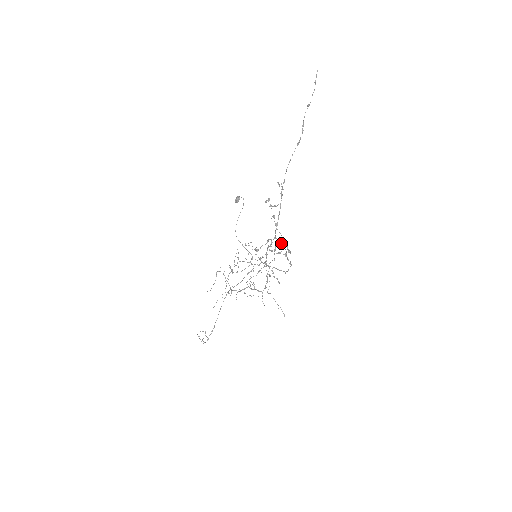
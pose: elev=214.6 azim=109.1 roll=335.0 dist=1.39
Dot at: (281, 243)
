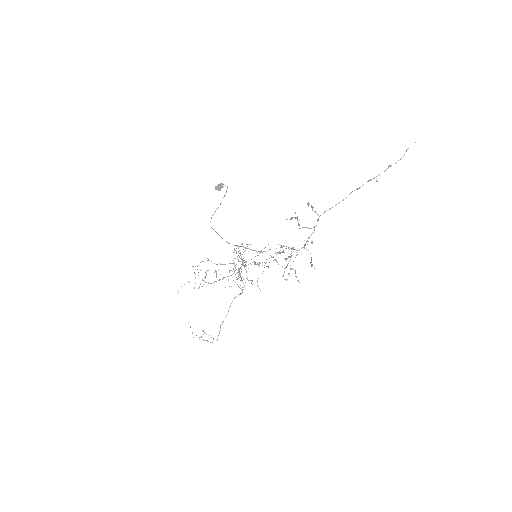
Dot at: (286, 246)
